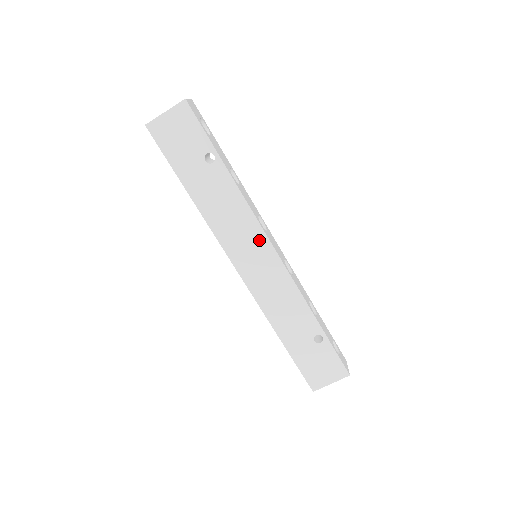
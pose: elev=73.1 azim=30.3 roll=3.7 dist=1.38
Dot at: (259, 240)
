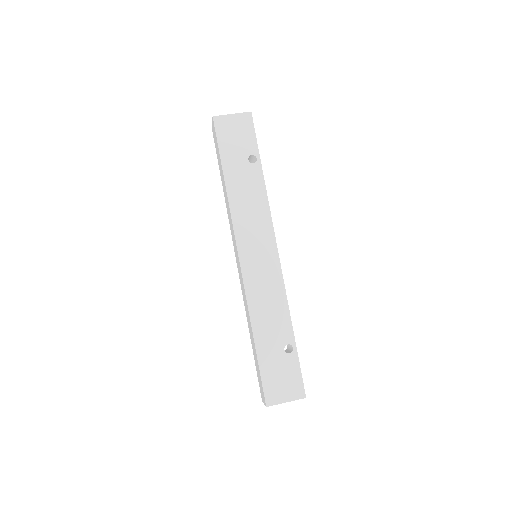
Dot at: (267, 238)
